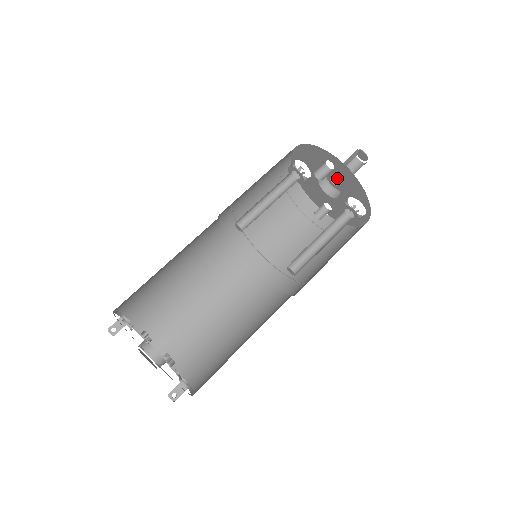
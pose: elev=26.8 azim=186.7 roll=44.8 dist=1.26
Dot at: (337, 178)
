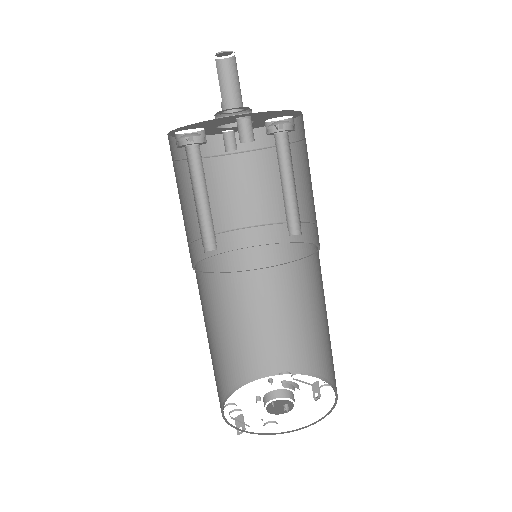
Dot at: (253, 119)
